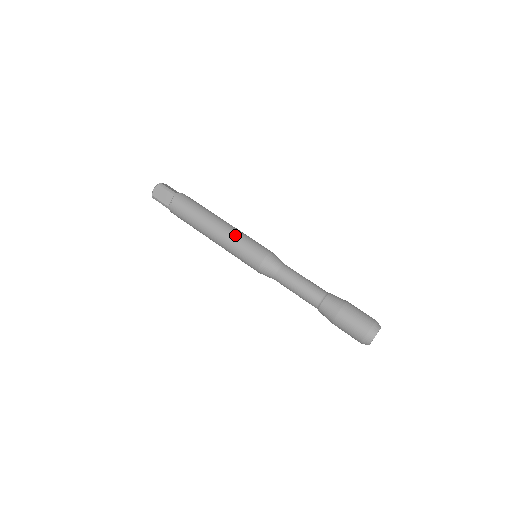
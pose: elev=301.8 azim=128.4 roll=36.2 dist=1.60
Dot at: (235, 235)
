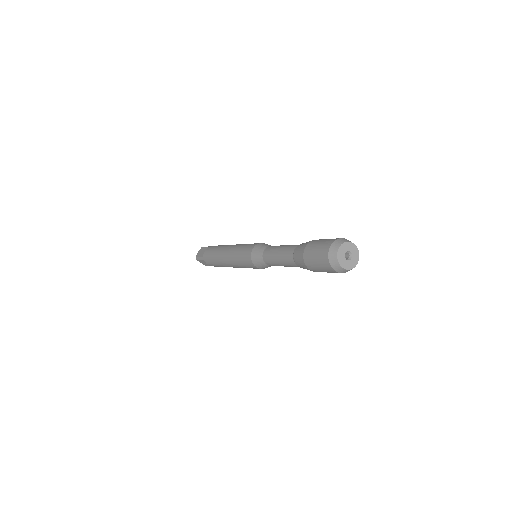
Dot at: (240, 245)
